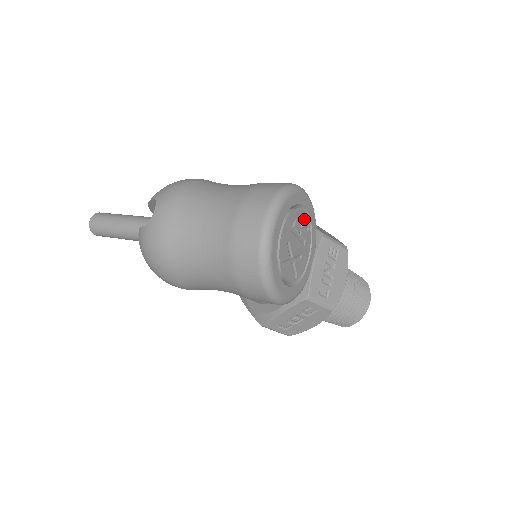
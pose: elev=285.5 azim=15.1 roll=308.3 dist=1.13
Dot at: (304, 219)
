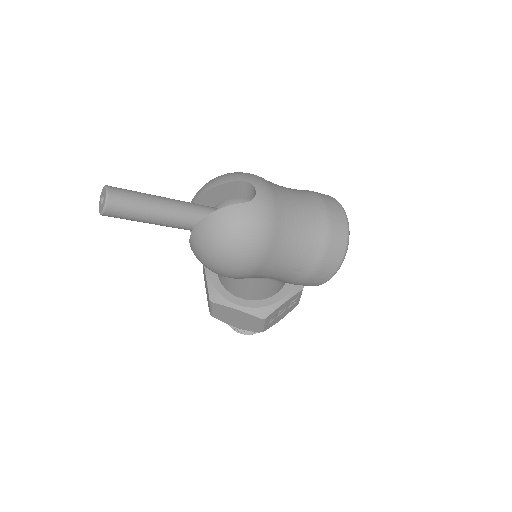
Dot at: occluded
